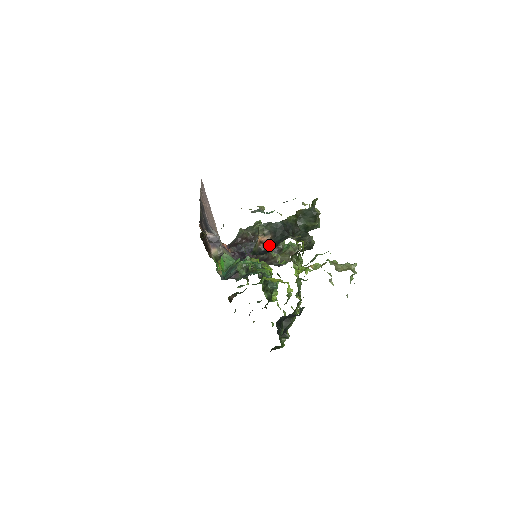
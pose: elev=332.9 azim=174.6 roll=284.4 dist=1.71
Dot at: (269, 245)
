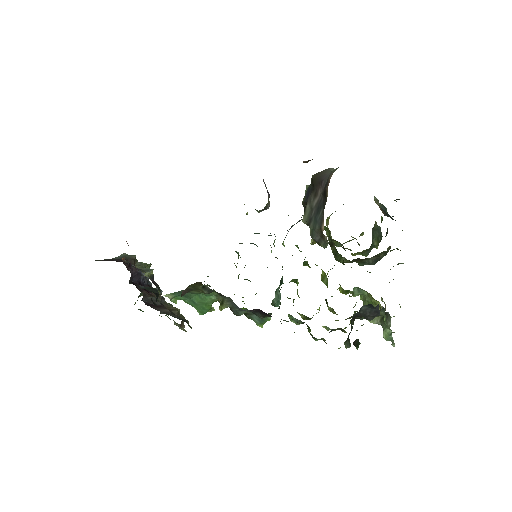
Dot at: occluded
